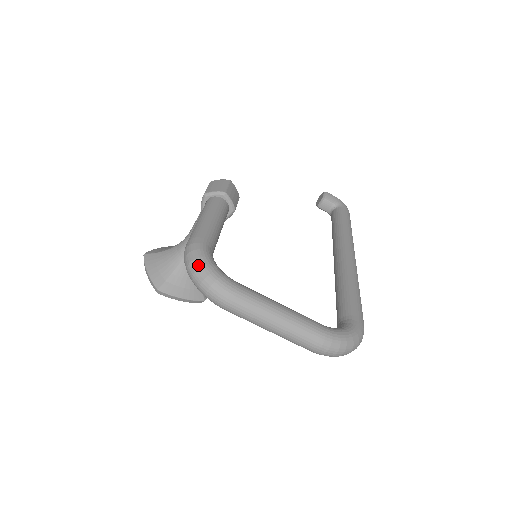
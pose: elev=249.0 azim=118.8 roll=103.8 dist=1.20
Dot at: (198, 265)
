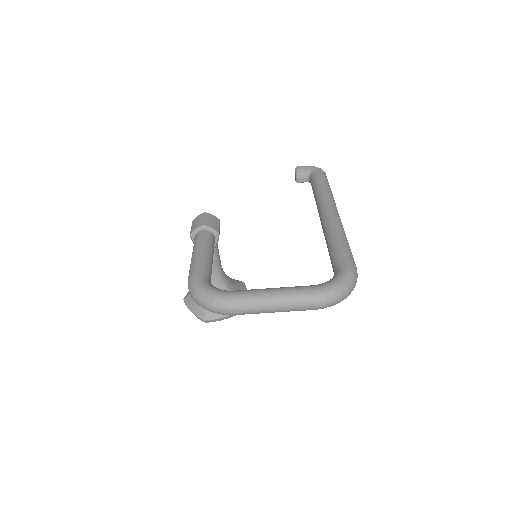
Dot at: (198, 295)
